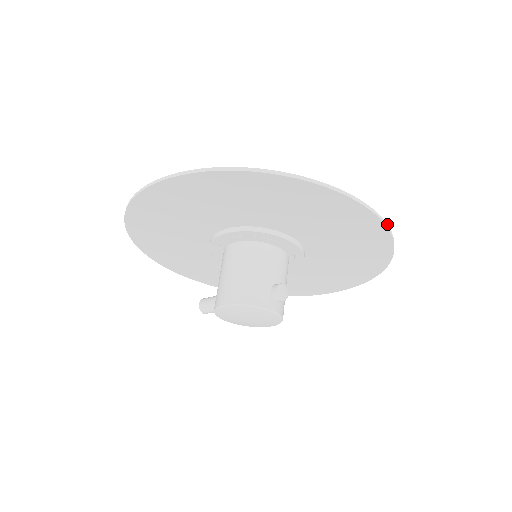
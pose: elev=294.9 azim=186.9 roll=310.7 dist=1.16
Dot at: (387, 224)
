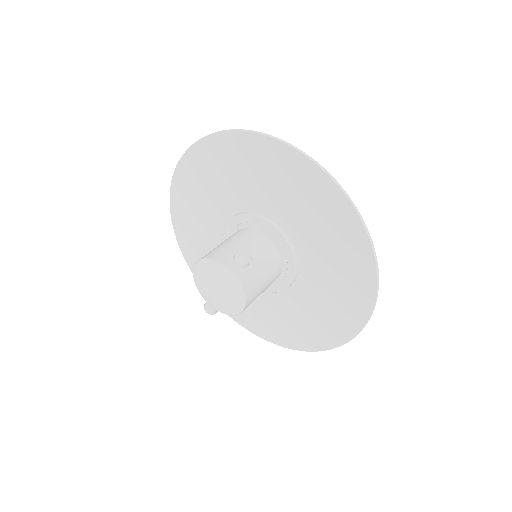
Dot at: (335, 180)
